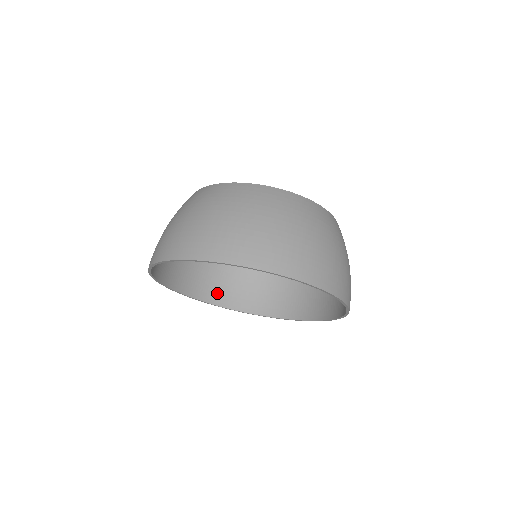
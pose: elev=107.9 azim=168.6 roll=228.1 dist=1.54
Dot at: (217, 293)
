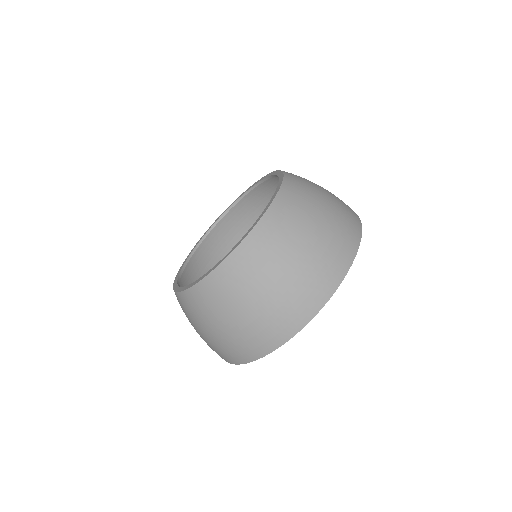
Dot at: occluded
